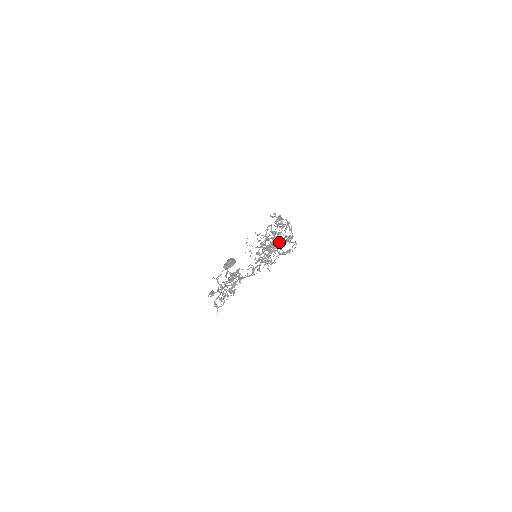
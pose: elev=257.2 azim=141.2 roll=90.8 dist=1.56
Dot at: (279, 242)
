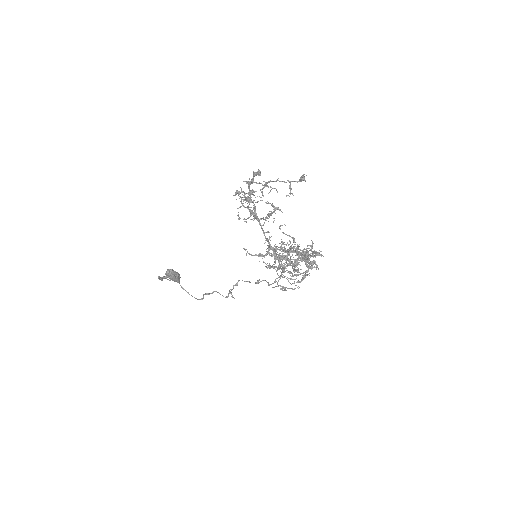
Dot at: (303, 258)
